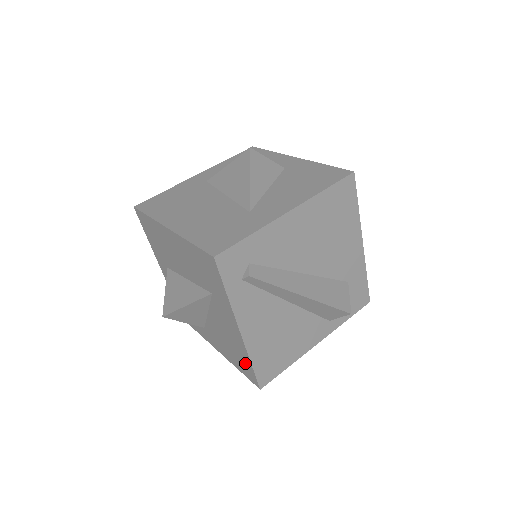
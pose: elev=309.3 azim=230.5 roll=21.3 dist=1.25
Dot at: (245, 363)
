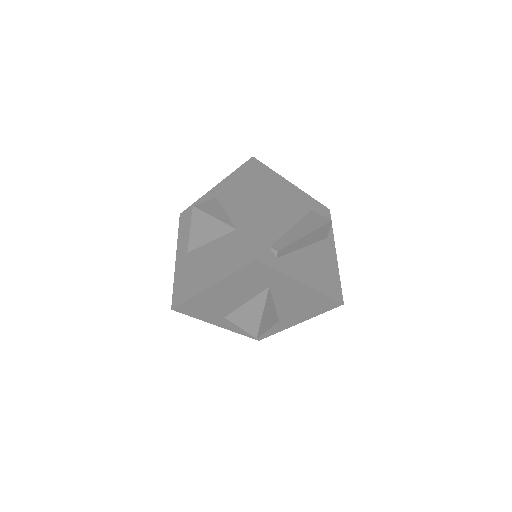
Dot at: (322, 301)
